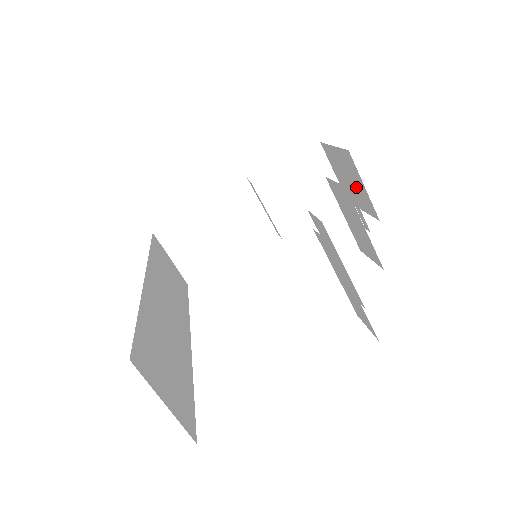
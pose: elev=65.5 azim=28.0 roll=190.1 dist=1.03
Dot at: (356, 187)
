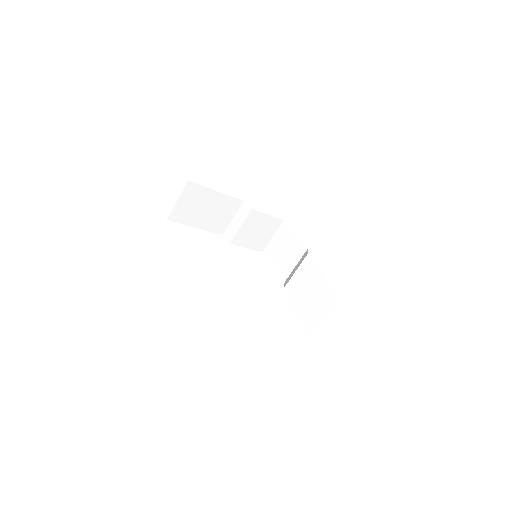
Dot at: (288, 256)
